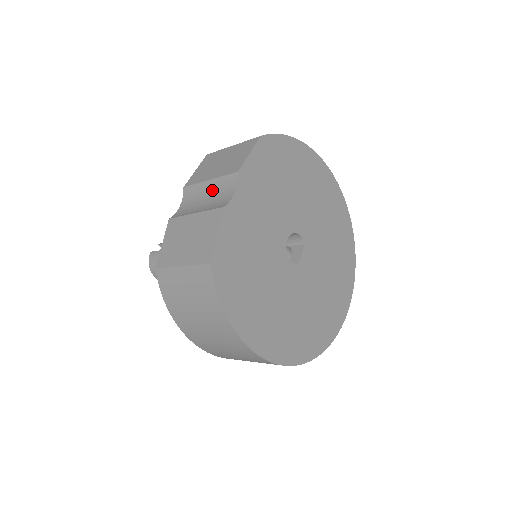
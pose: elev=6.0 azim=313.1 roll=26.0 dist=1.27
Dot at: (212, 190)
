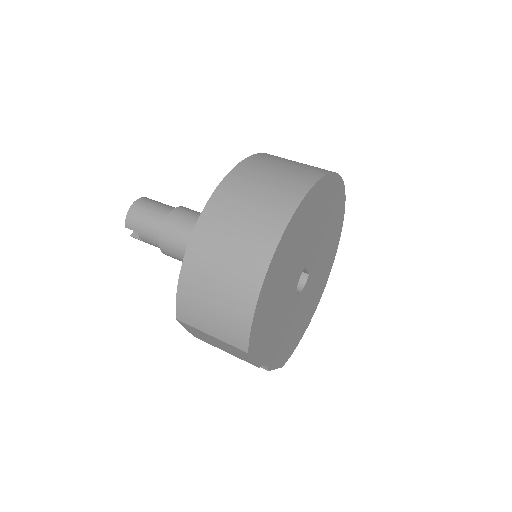
Dot at: occluded
